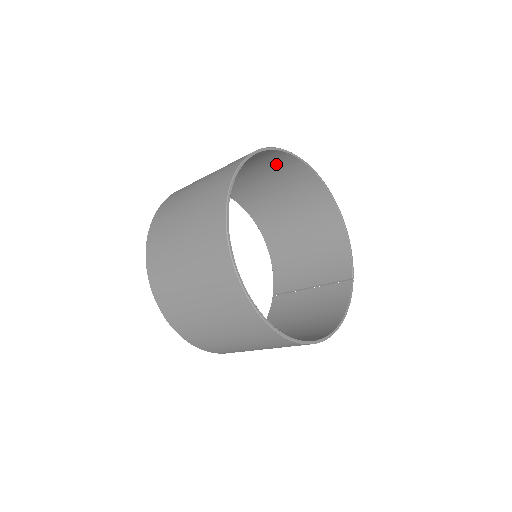
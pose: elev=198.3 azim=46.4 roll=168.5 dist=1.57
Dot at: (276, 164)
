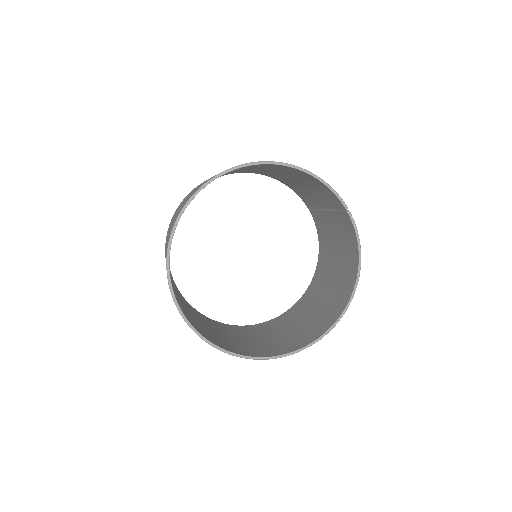
Dot at: occluded
